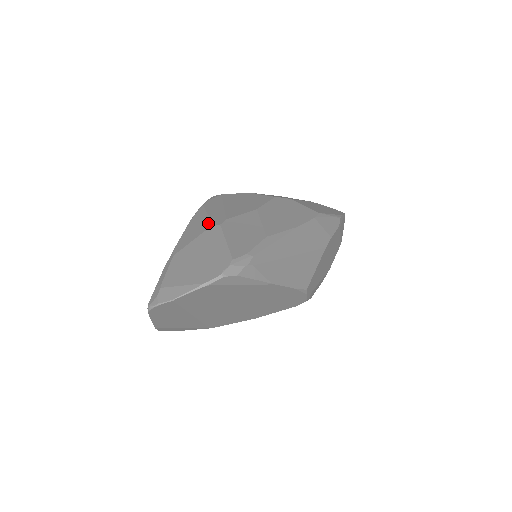
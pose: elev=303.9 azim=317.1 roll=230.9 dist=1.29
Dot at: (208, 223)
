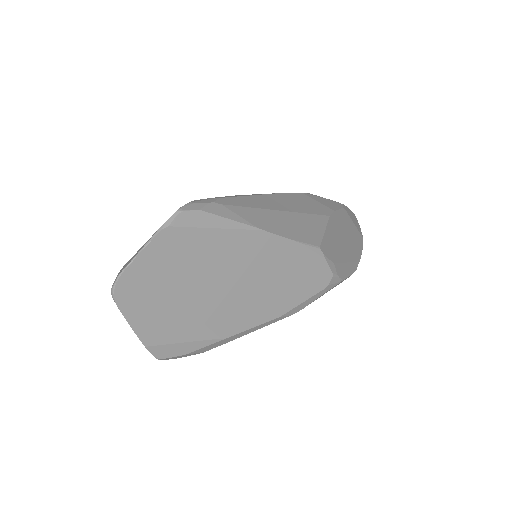
Dot at: occluded
